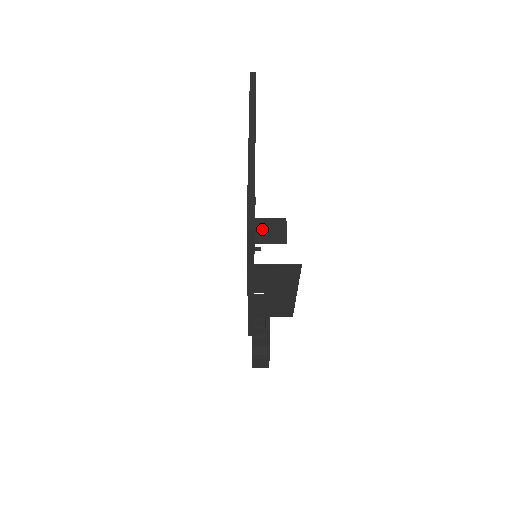
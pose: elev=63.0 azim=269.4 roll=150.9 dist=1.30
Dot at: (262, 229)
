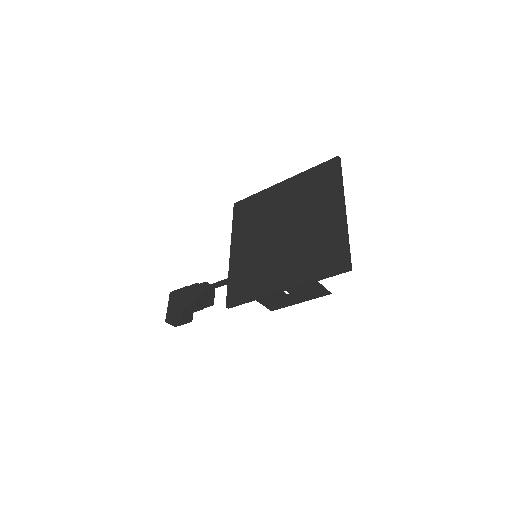
Dot at: occluded
